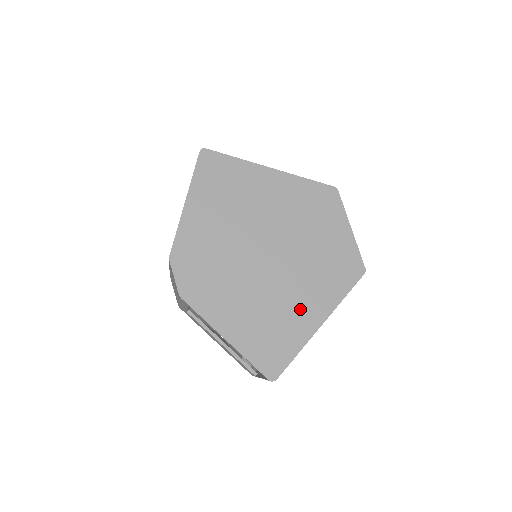
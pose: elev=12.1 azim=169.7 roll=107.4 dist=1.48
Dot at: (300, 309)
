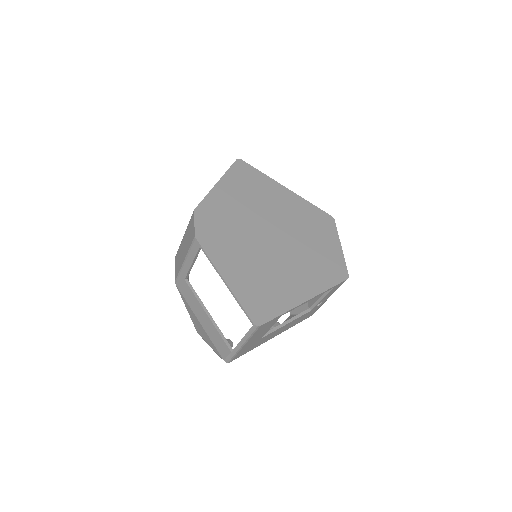
Dot at: (291, 283)
